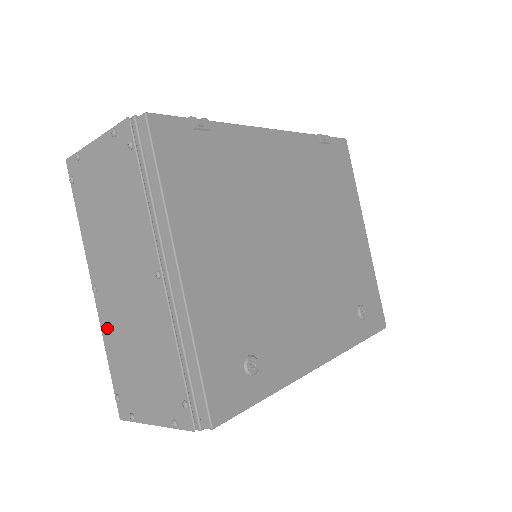
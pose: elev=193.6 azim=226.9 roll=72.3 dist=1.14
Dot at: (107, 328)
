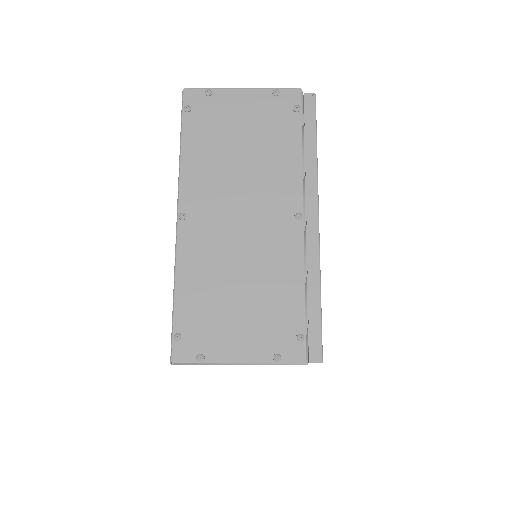
Dot at: (190, 258)
